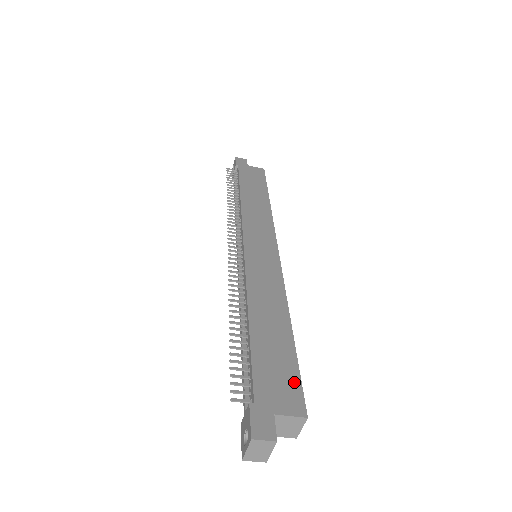
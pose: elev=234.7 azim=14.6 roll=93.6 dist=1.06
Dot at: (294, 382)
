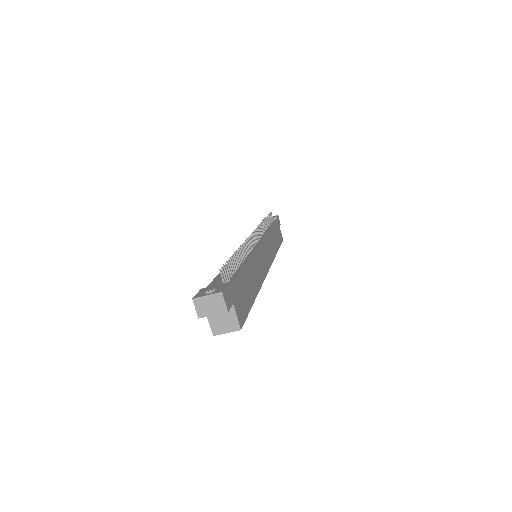
Dot at: (245, 311)
